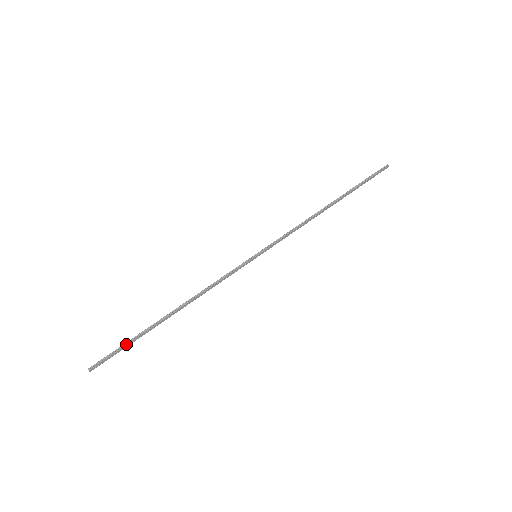
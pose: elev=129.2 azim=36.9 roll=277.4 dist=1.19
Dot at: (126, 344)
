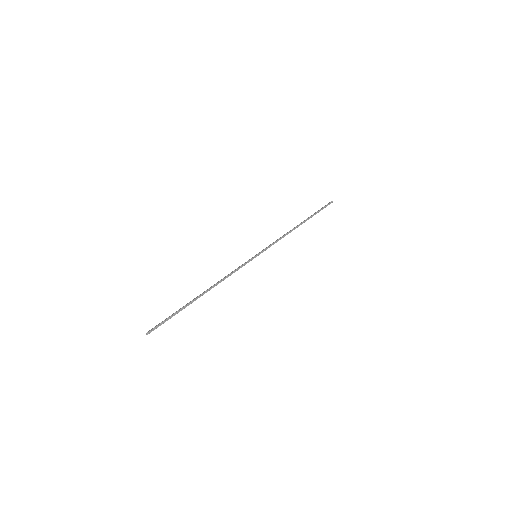
Dot at: occluded
